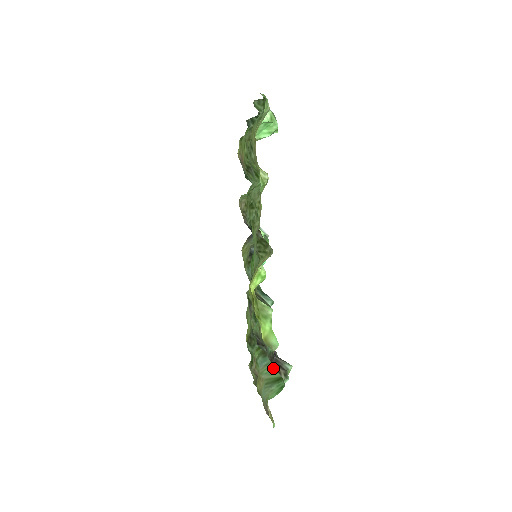
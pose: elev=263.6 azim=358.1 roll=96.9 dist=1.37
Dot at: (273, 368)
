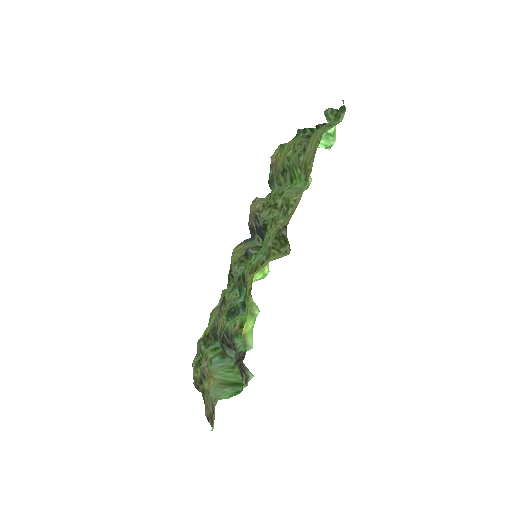
Dot at: (230, 371)
